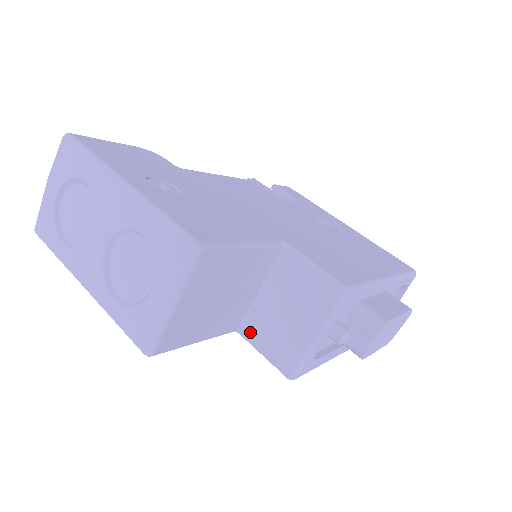
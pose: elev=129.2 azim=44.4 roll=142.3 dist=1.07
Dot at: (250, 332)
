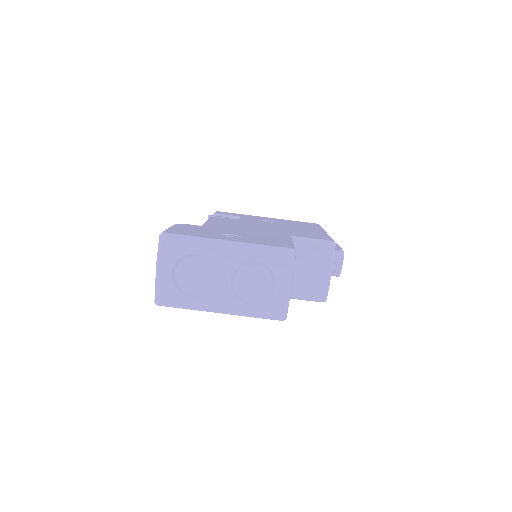
Dot at: (292, 292)
